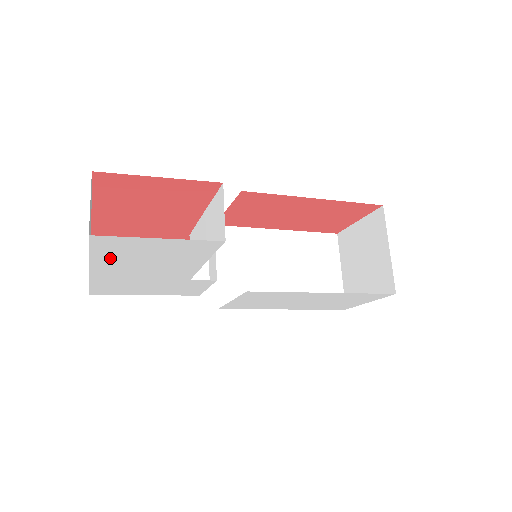
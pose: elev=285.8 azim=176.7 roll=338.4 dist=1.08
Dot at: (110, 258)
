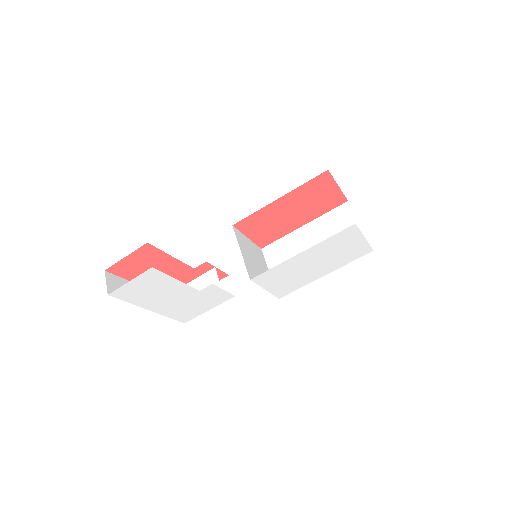
Dot at: (139, 300)
